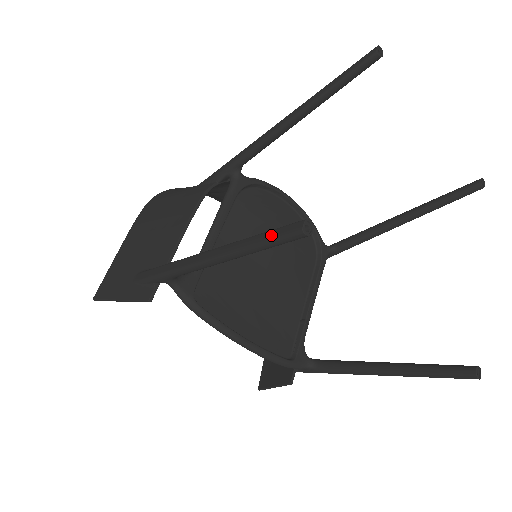
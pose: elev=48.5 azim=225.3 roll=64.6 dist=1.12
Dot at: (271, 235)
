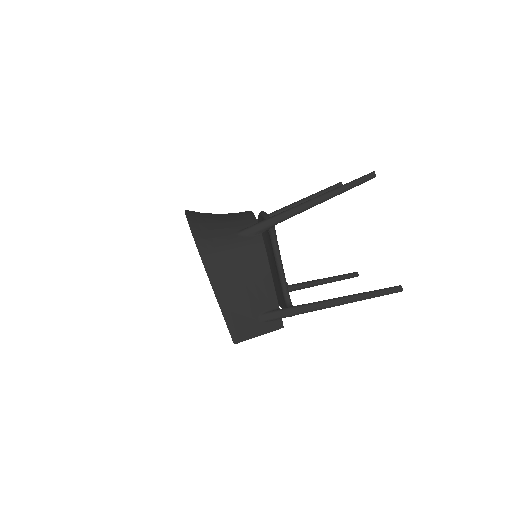
Dot at: (386, 293)
